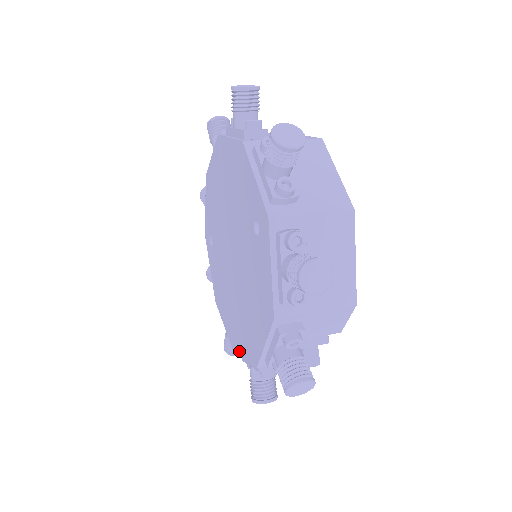
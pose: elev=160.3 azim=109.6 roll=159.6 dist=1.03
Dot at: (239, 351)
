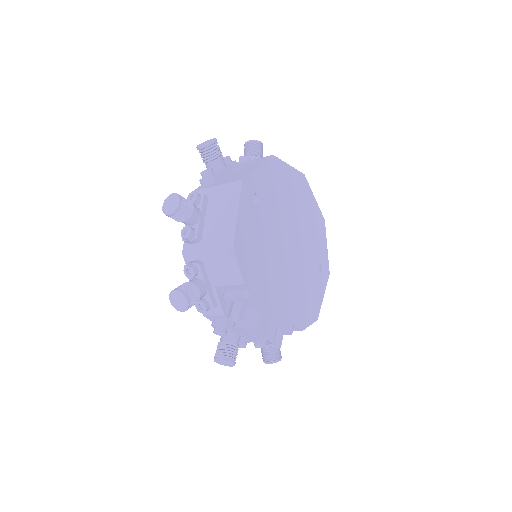
Dot at: occluded
